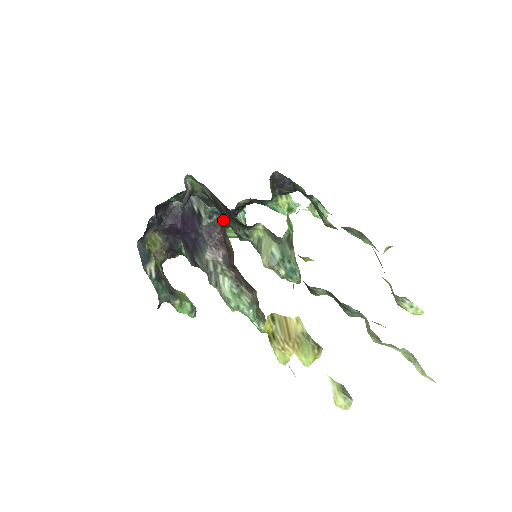
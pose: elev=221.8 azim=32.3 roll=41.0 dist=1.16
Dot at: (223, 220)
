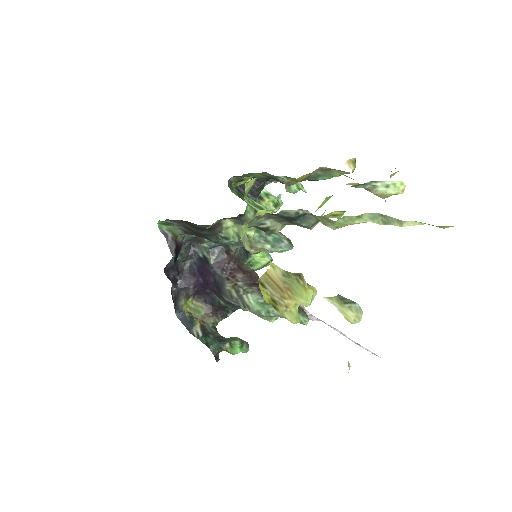
Dot at: (227, 250)
